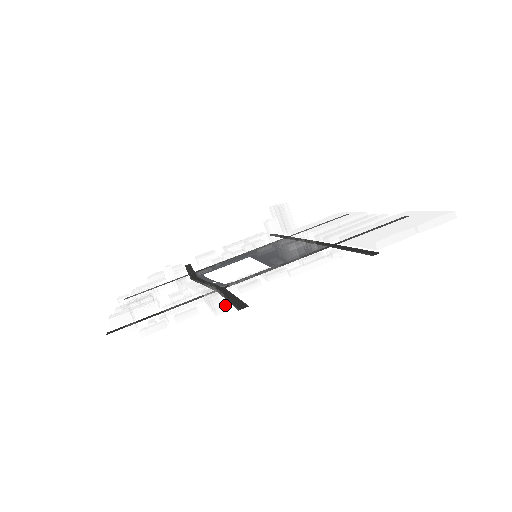
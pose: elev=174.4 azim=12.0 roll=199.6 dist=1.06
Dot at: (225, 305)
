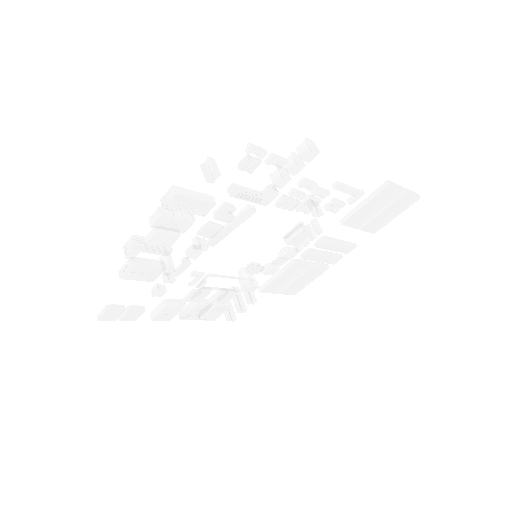
Dot at: (317, 148)
